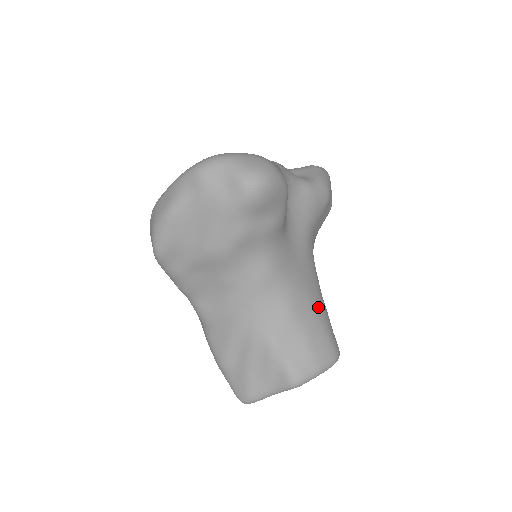
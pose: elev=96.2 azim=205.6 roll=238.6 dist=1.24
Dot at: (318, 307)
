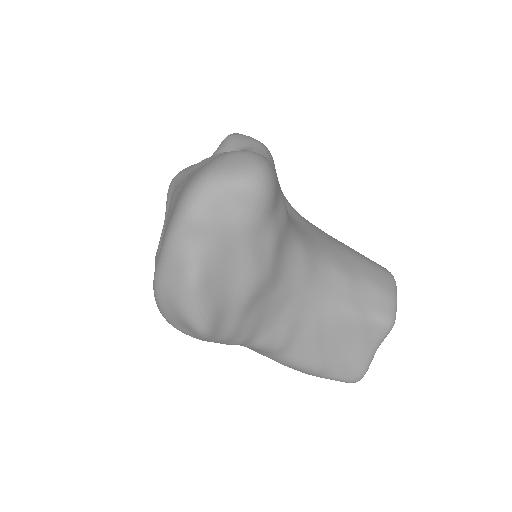
Dot at: (348, 249)
